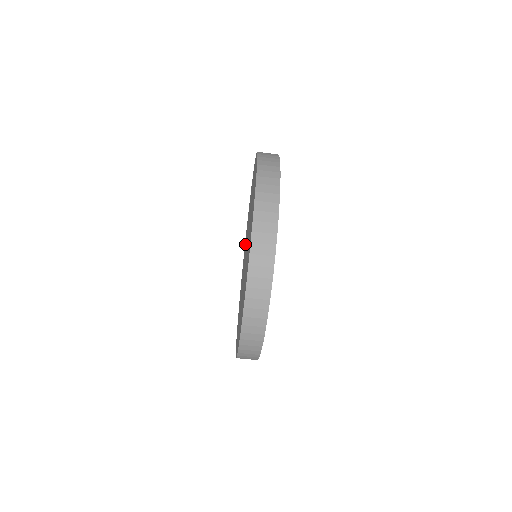
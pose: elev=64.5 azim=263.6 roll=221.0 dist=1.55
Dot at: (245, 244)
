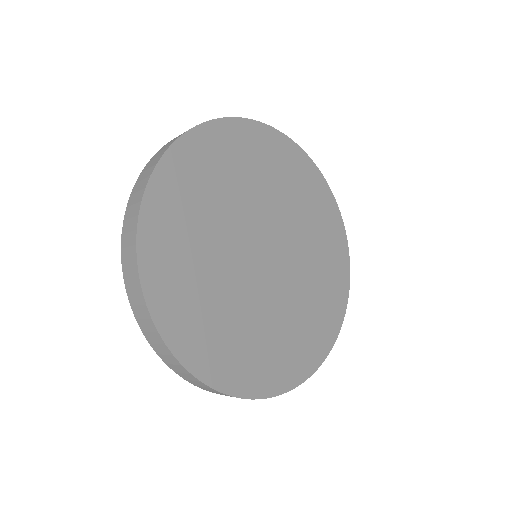
Dot at: occluded
